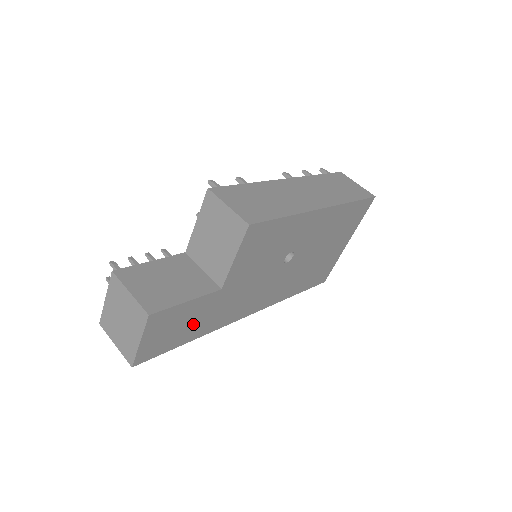
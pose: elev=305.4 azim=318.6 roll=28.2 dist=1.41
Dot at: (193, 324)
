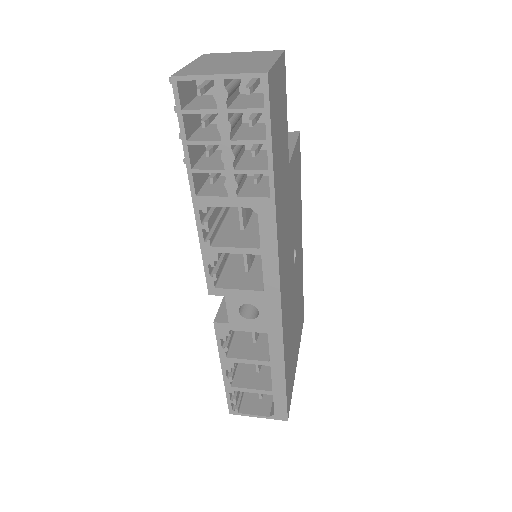
Dot at: (280, 158)
